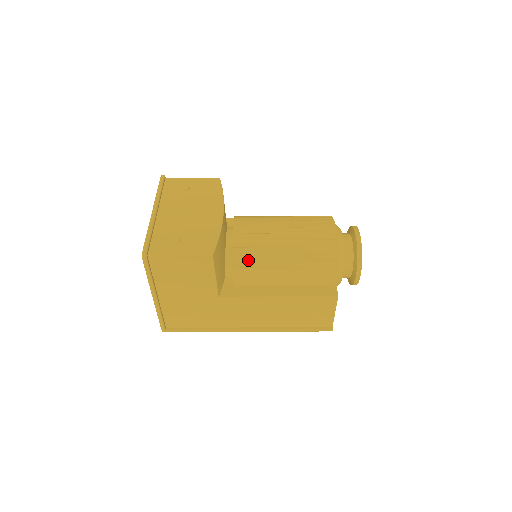
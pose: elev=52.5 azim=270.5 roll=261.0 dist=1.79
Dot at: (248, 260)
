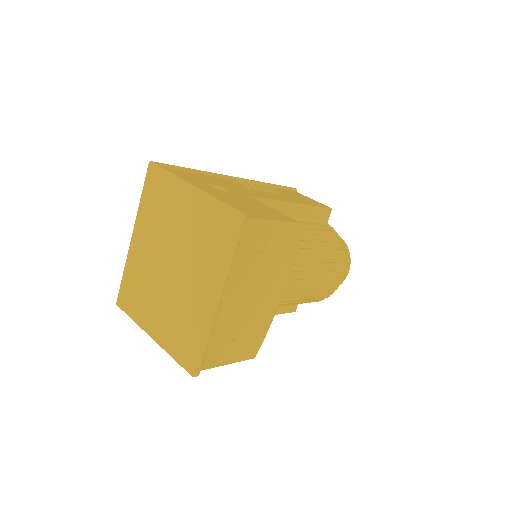
Dot at: occluded
